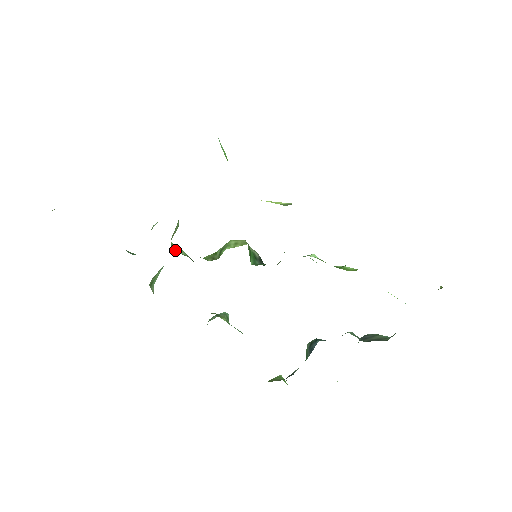
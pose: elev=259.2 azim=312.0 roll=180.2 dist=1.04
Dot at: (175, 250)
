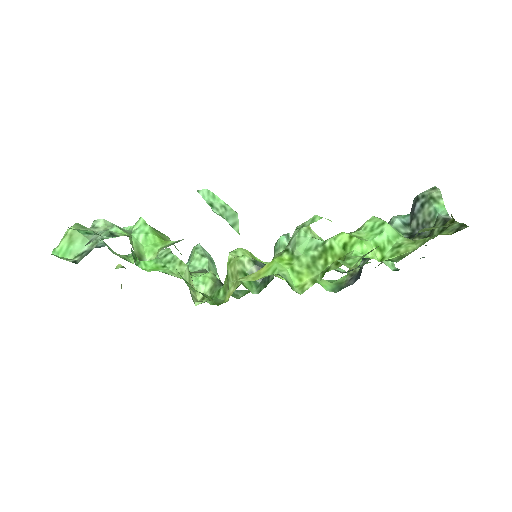
Dot at: (202, 291)
